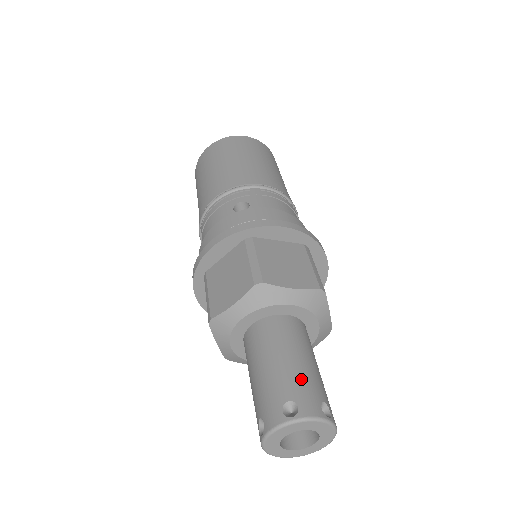
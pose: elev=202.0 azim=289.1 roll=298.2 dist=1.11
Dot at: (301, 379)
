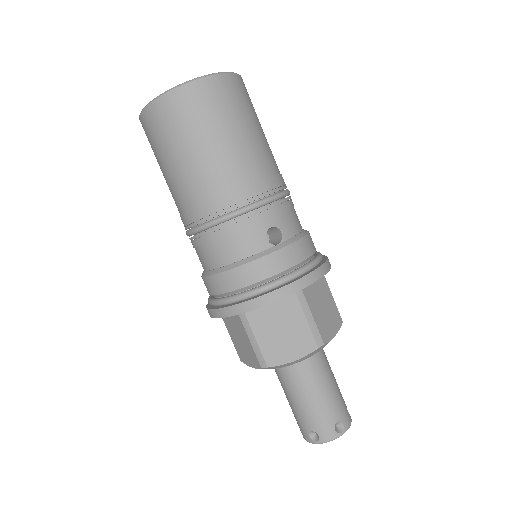
Dot at: (339, 401)
